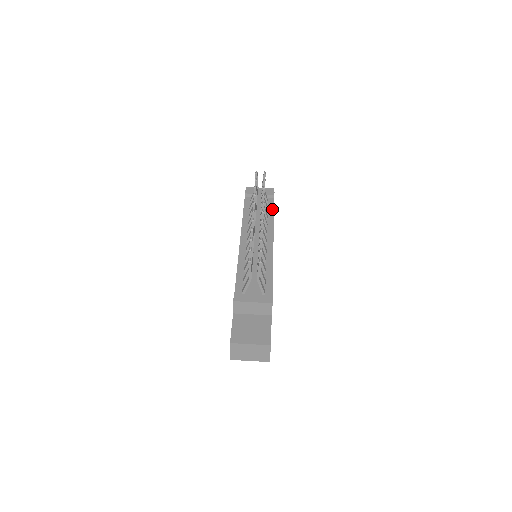
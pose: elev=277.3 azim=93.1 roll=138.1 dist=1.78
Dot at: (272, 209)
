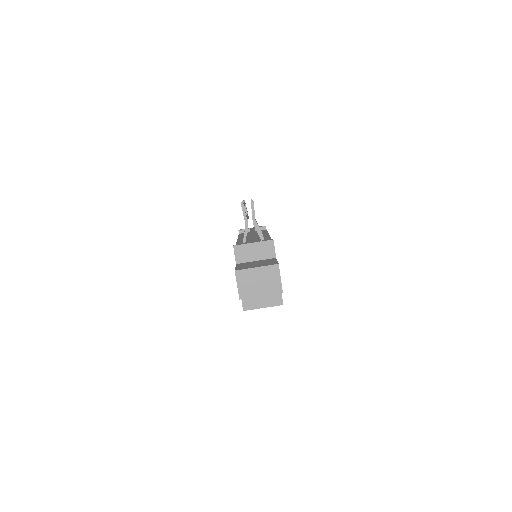
Dot at: (265, 231)
